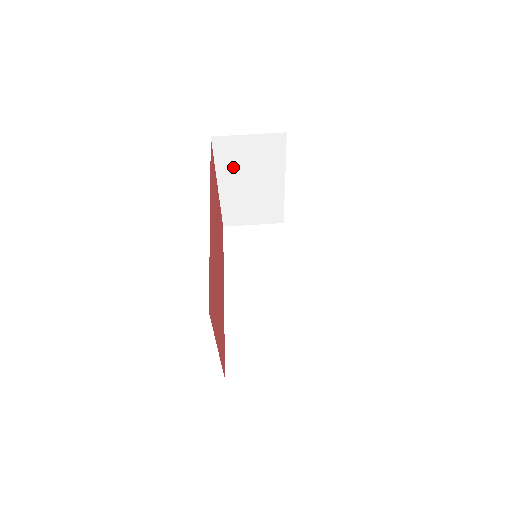
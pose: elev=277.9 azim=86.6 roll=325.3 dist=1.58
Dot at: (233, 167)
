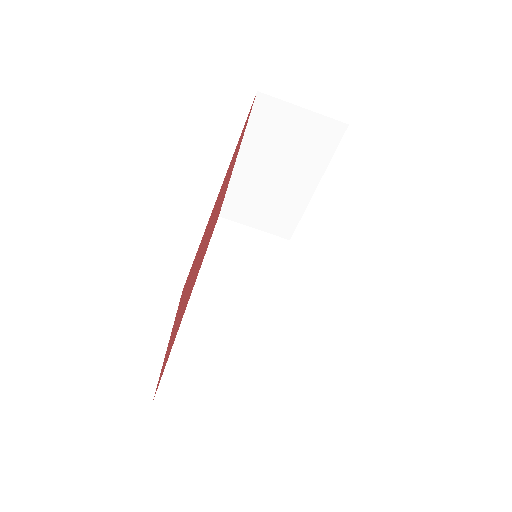
Dot at: (265, 144)
